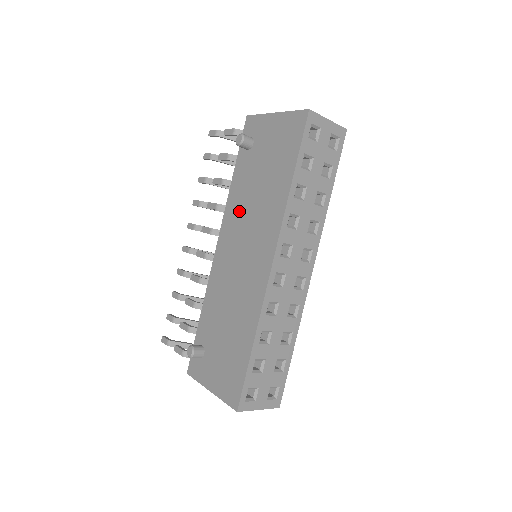
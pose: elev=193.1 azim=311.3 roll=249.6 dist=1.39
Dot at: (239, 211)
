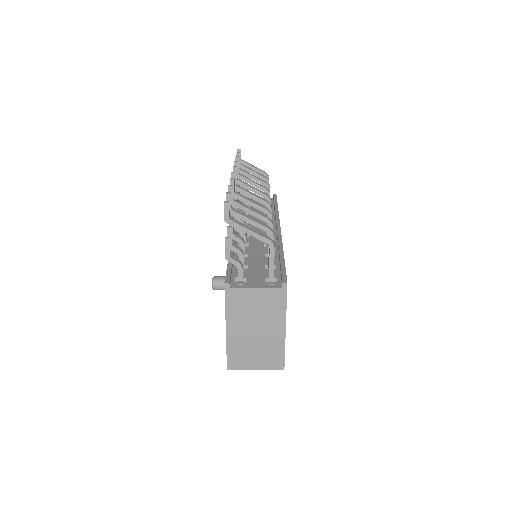
Dot at: occluded
